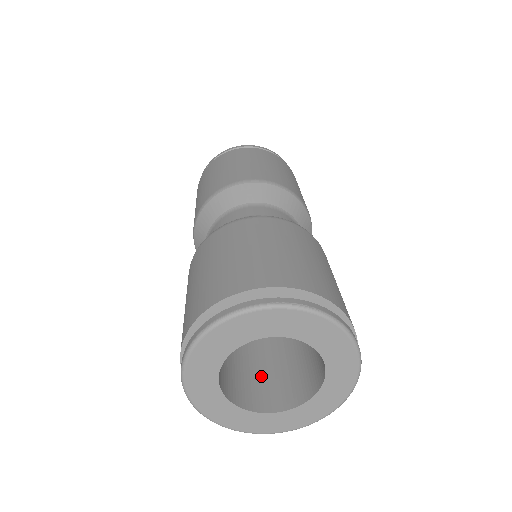
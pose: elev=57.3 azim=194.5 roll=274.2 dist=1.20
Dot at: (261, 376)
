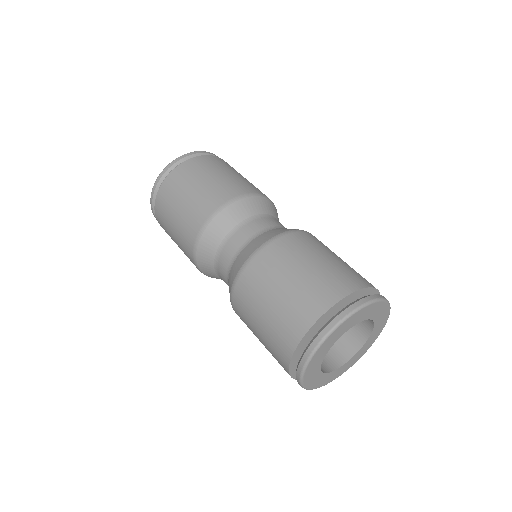
Dot at: occluded
